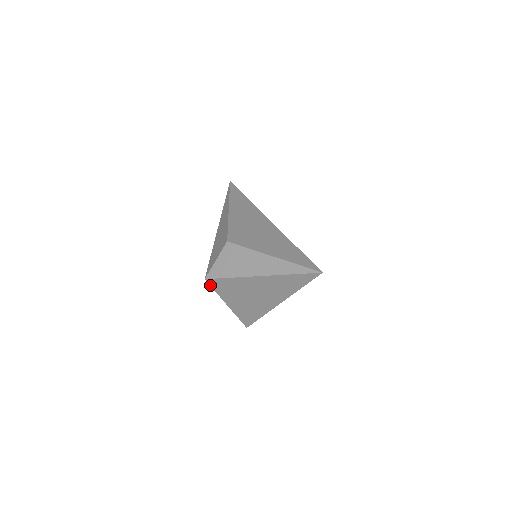
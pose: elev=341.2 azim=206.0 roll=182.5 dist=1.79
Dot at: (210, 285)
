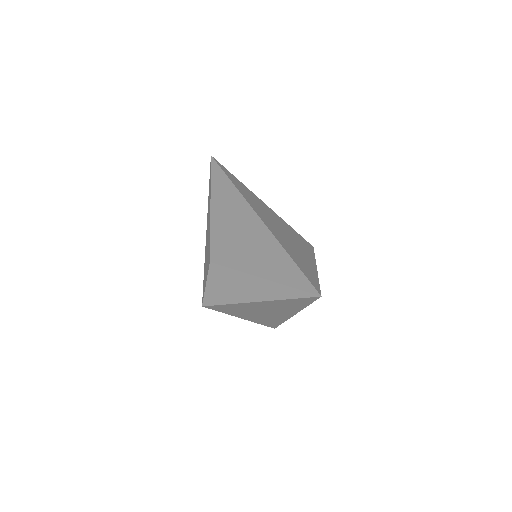
Dot at: occluded
